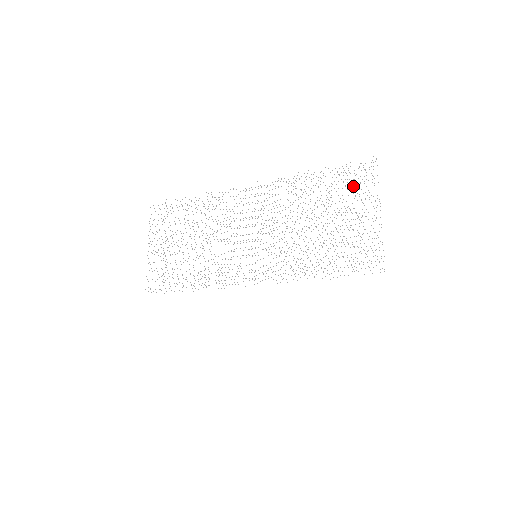
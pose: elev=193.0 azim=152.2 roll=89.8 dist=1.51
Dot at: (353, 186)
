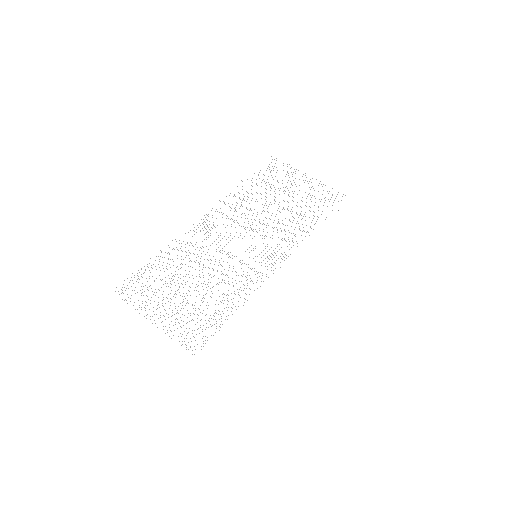
Dot at: occluded
